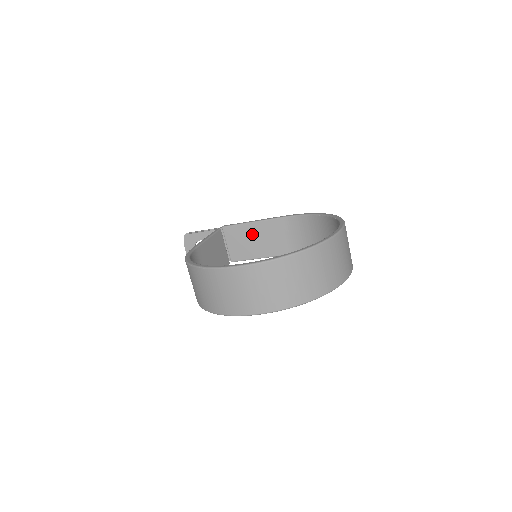
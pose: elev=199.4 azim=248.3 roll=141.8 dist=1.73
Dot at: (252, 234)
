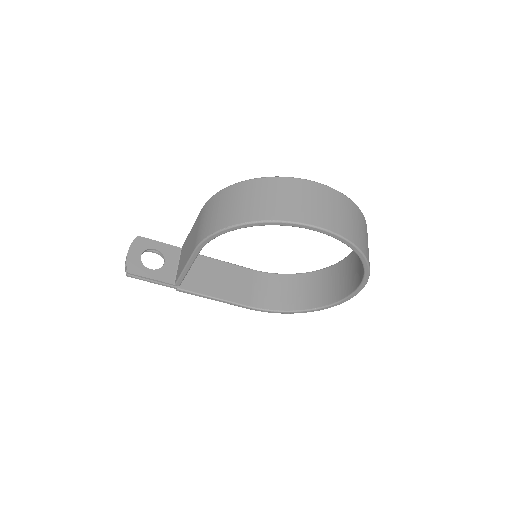
Dot at: (216, 270)
